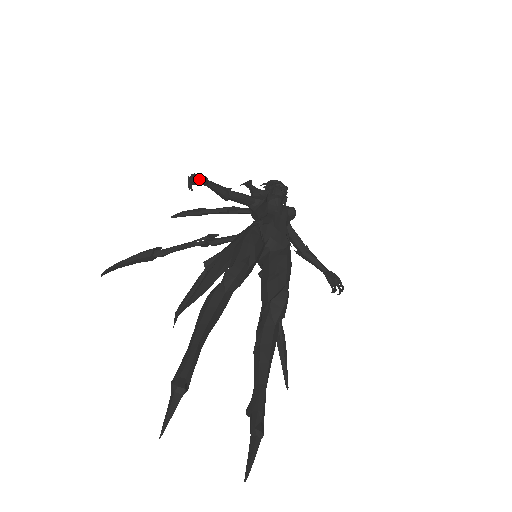
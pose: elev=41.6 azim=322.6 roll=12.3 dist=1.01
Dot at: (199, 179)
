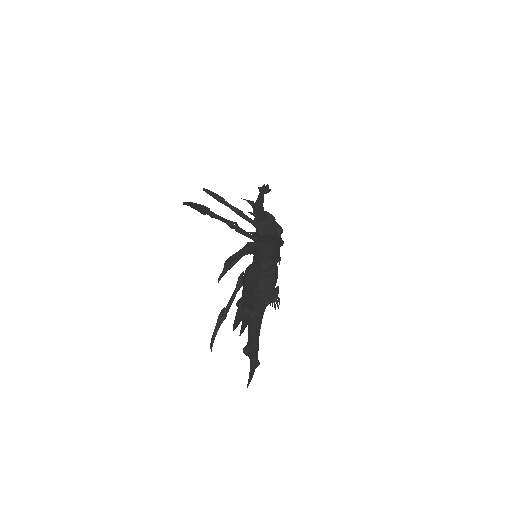
Dot at: occluded
